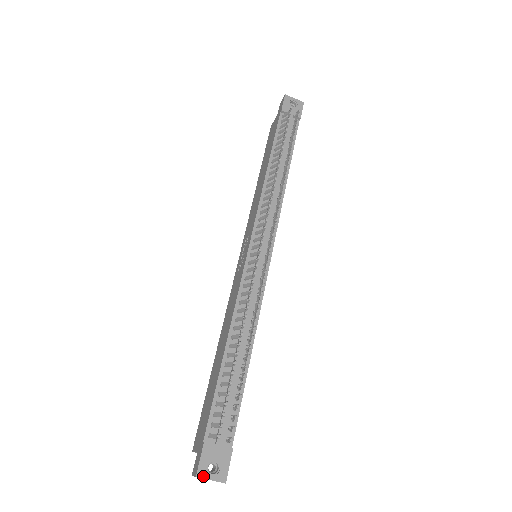
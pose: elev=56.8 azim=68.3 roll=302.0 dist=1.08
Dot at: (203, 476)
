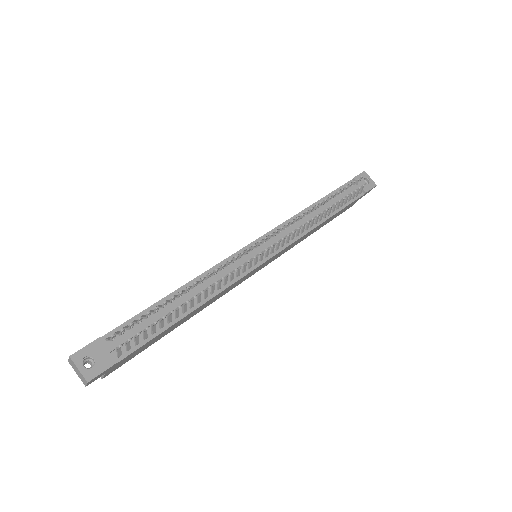
Dot at: (75, 361)
